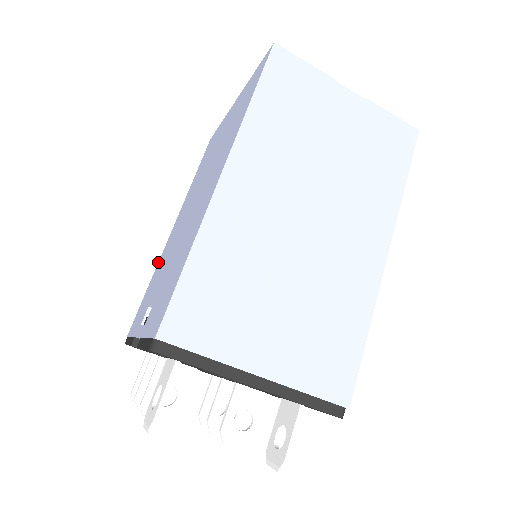
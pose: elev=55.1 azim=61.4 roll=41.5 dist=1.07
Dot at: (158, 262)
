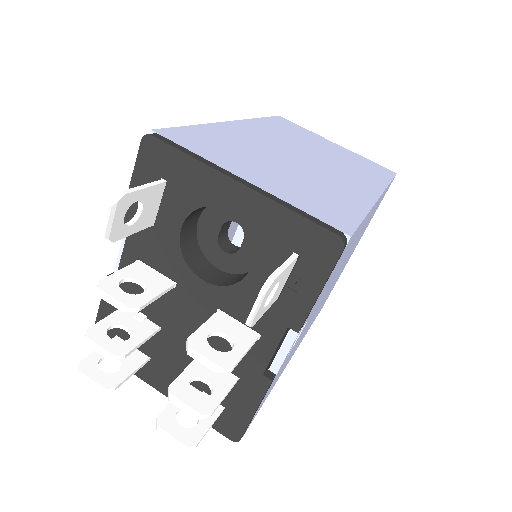
Dot at: occluded
